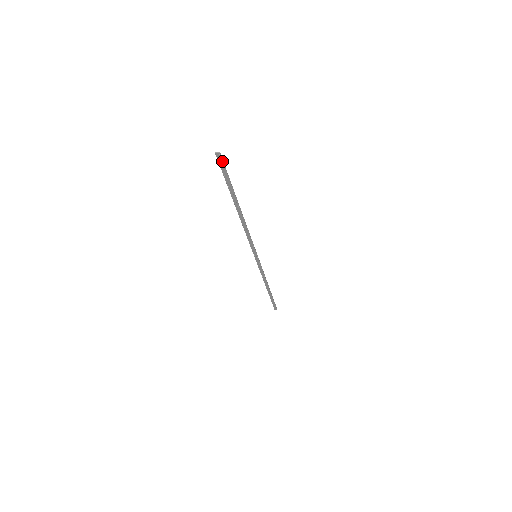
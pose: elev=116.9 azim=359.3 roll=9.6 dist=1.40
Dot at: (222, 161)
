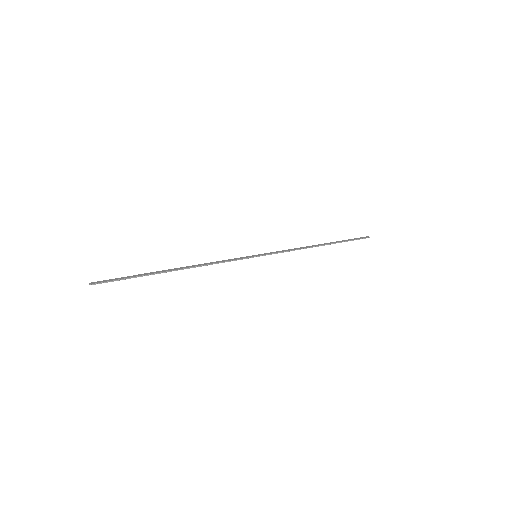
Dot at: (101, 283)
